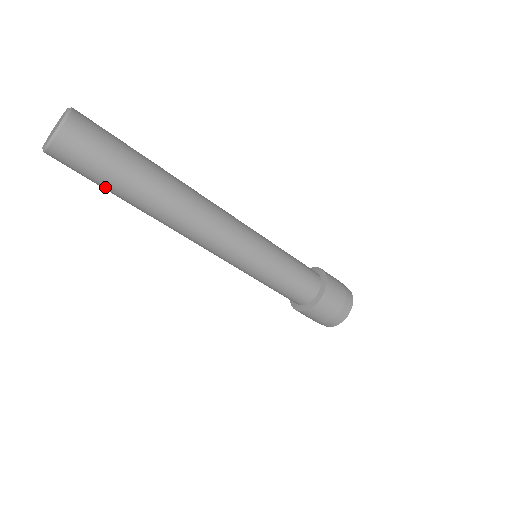
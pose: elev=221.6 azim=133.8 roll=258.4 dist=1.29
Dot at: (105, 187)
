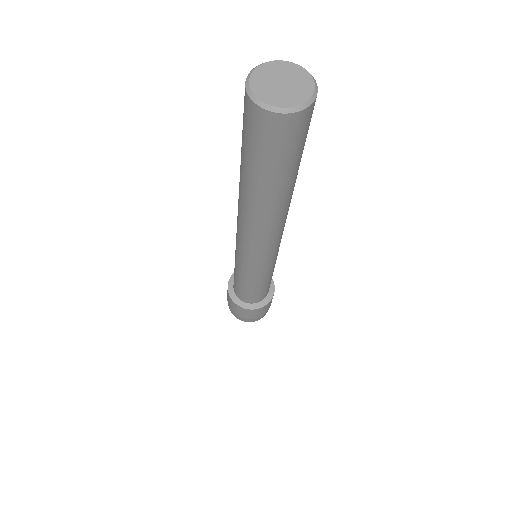
Dot at: (242, 146)
